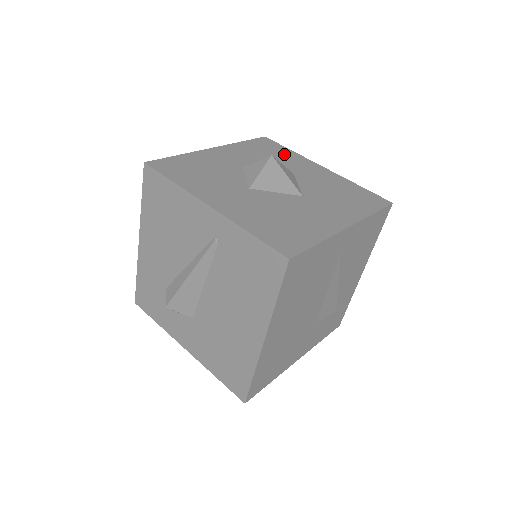
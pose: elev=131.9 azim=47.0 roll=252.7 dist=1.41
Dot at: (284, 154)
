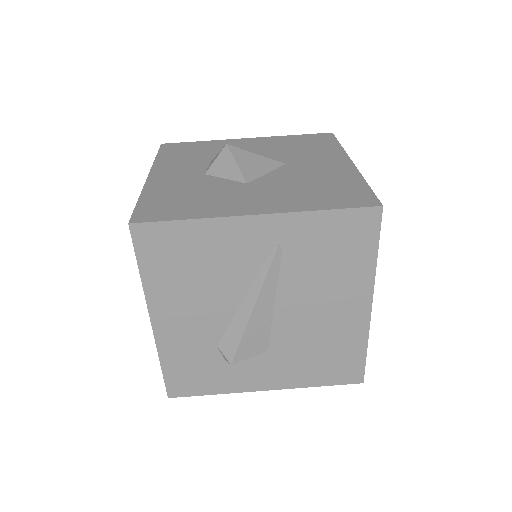
Dot at: (204, 146)
